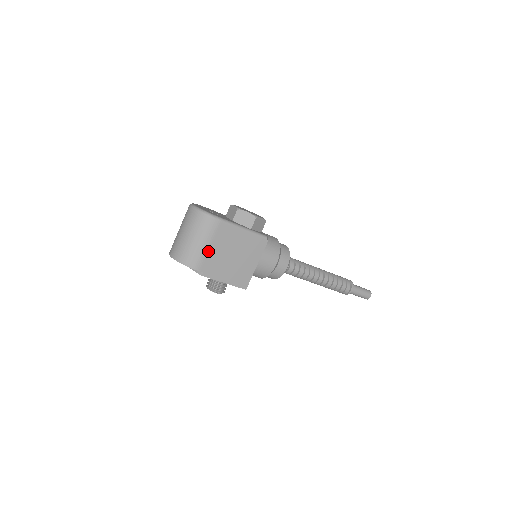
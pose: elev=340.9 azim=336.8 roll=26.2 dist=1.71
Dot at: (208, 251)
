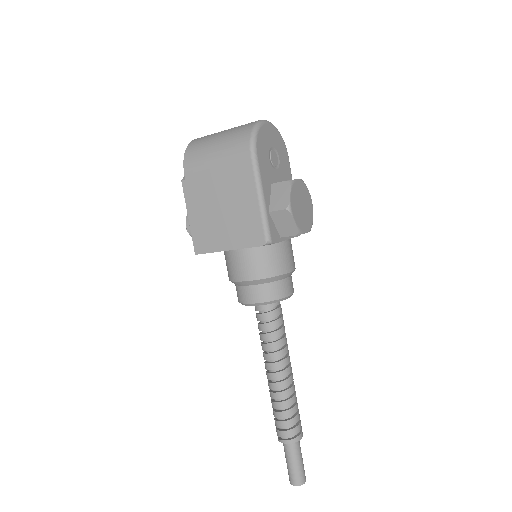
Dot at: (210, 167)
